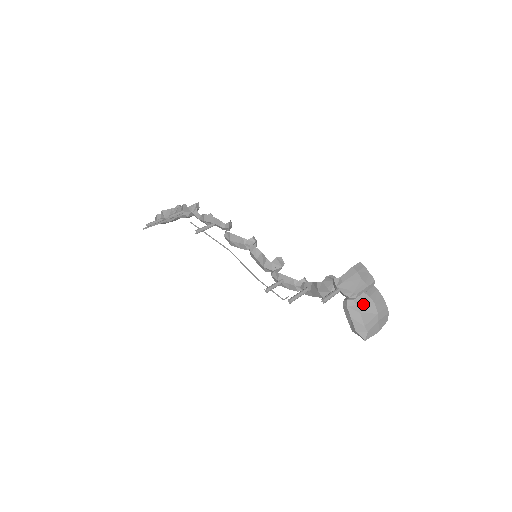
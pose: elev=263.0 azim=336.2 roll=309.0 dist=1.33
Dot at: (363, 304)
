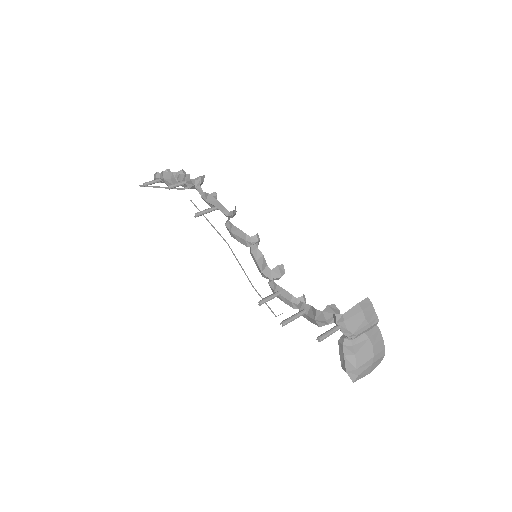
Dot at: (360, 345)
